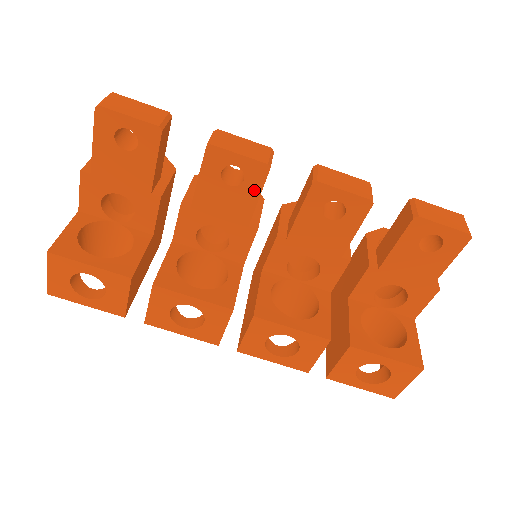
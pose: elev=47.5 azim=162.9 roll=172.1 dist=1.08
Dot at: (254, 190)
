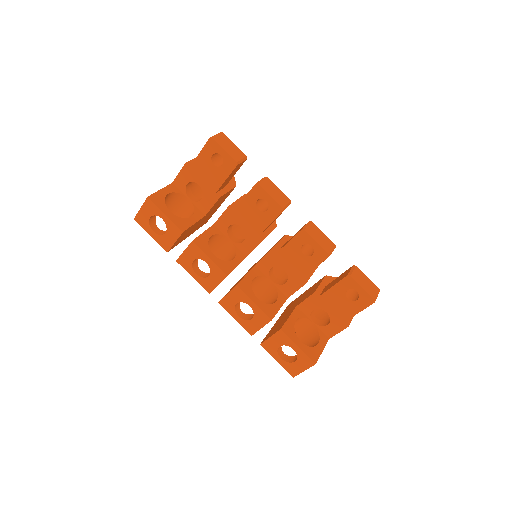
Dot at: (270, 218)
